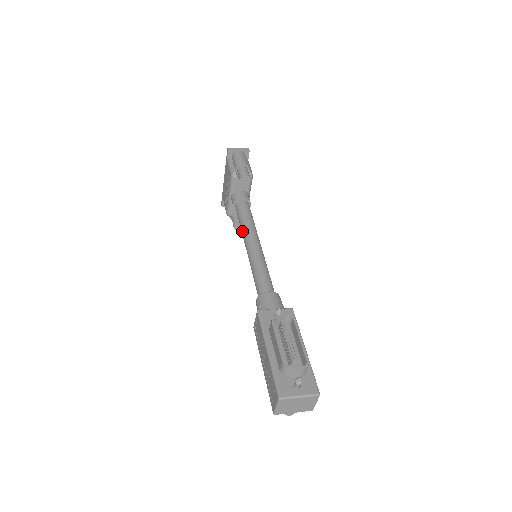
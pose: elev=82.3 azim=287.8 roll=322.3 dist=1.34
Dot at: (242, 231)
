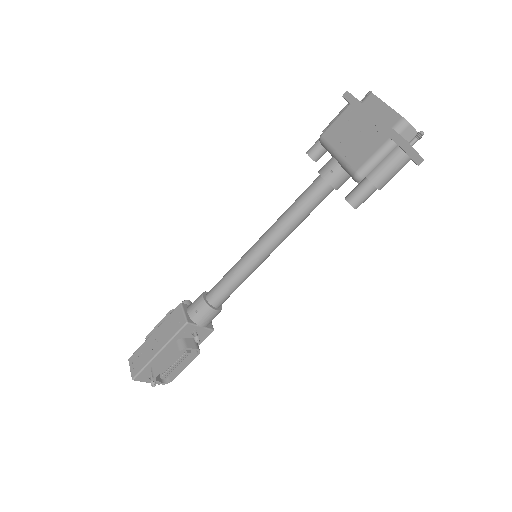
Dot at: (281, 222)
